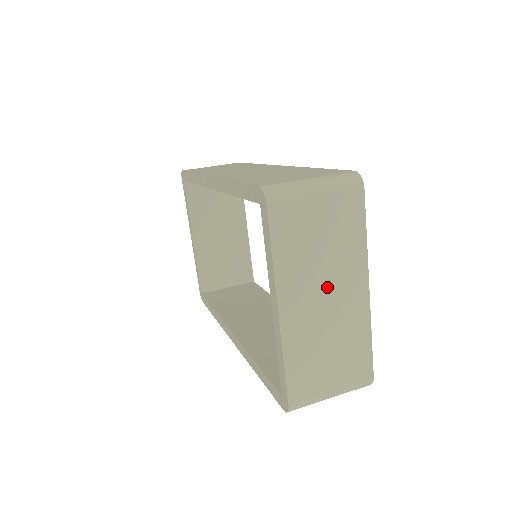
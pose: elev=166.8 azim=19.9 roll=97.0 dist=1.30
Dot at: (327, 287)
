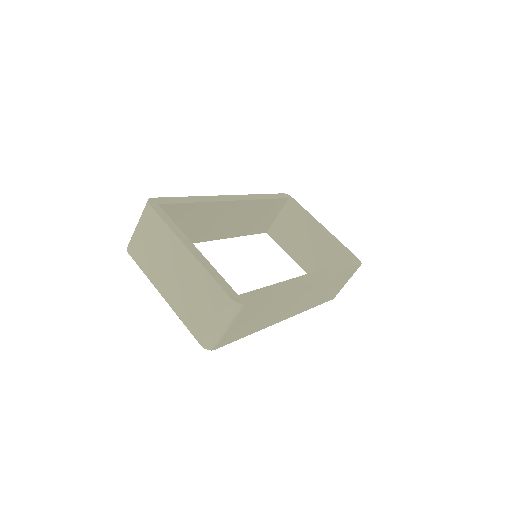
Dot at: (170, 266)
